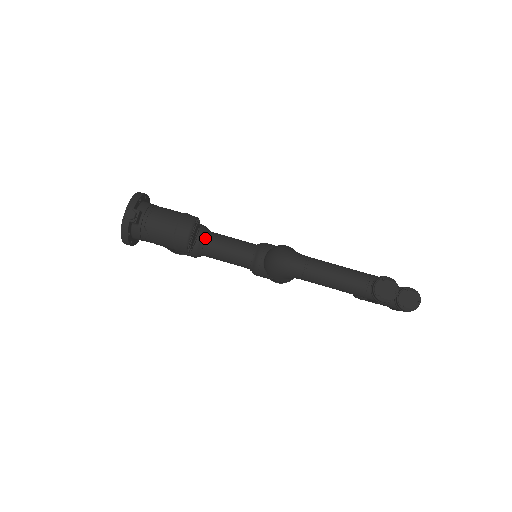
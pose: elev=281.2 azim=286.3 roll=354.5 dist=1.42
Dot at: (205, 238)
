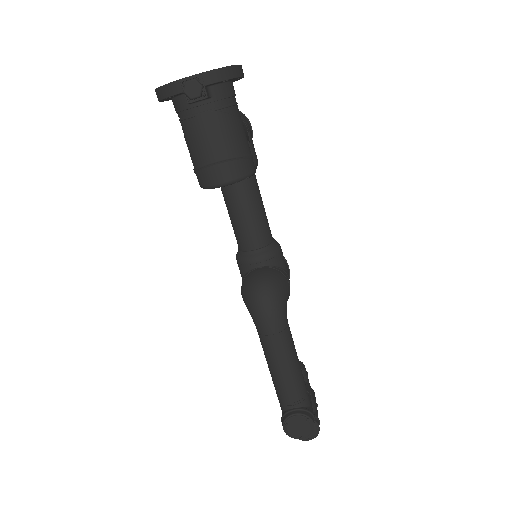
Dot at: occluded
